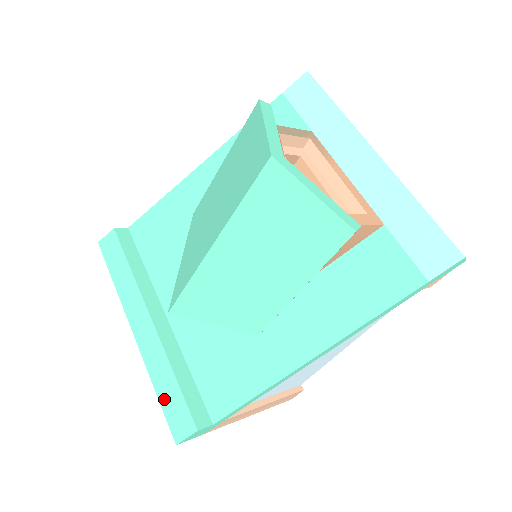
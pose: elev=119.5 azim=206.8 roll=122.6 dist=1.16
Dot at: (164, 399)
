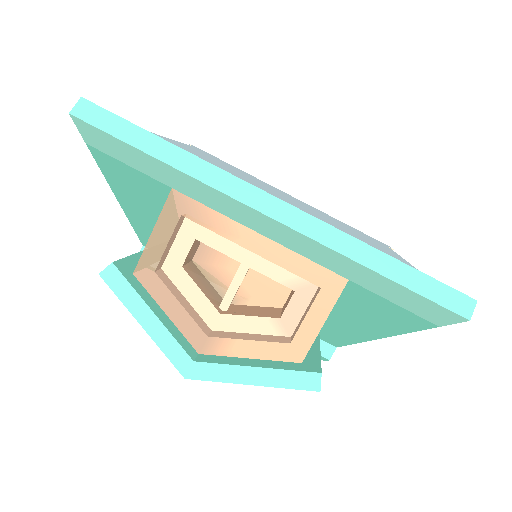
Dot at: occluded
